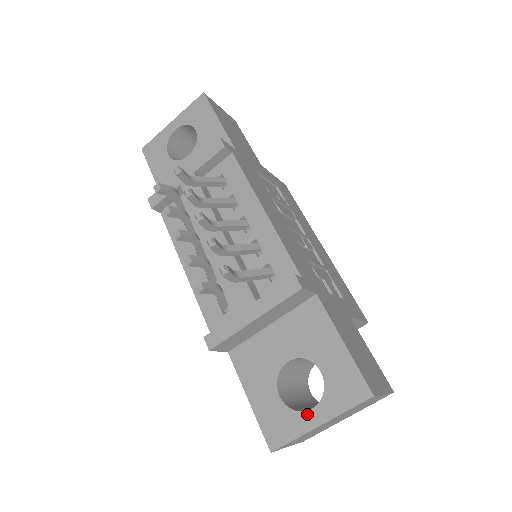
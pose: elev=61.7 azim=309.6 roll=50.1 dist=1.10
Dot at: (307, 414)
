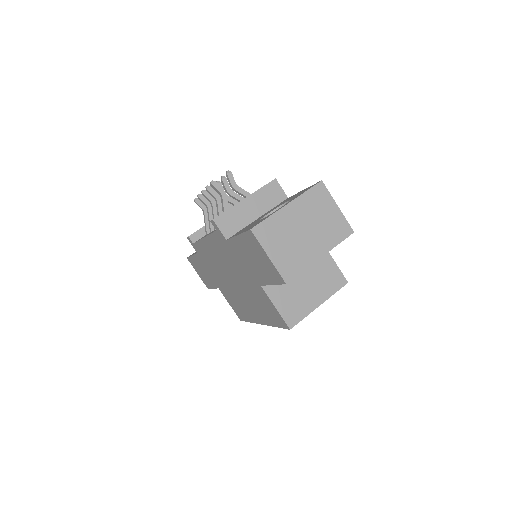
Dot at: occluded
